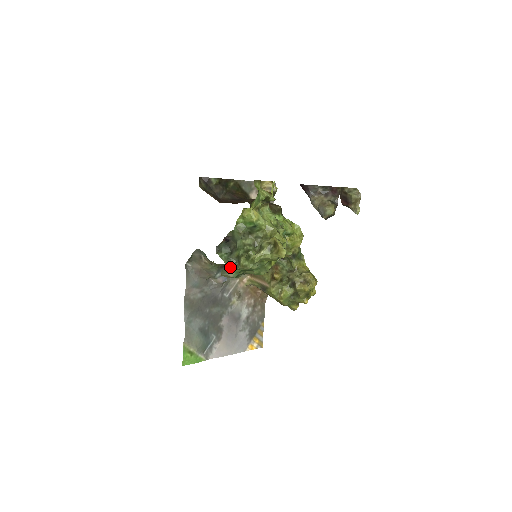
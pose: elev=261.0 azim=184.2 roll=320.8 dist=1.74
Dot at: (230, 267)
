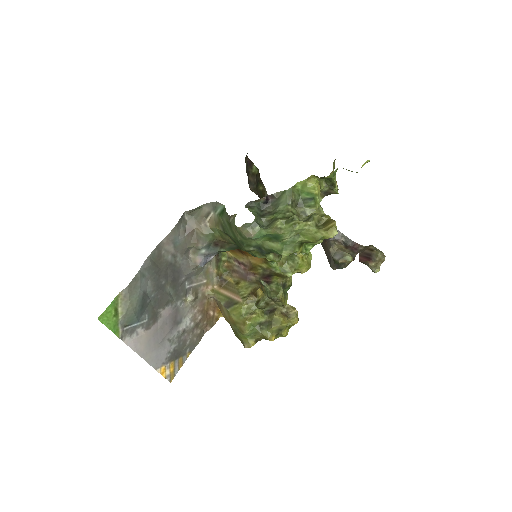
Dot at: (258, 224)
